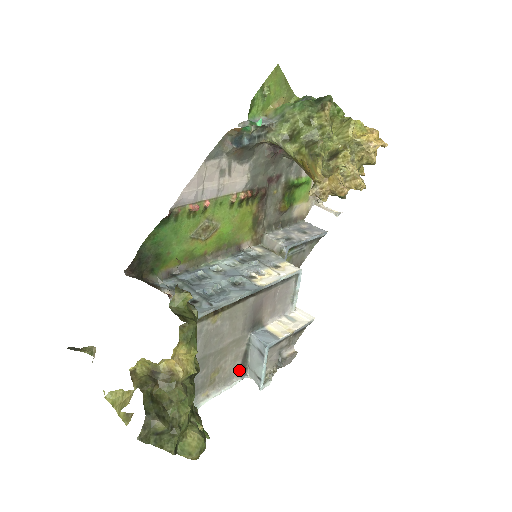
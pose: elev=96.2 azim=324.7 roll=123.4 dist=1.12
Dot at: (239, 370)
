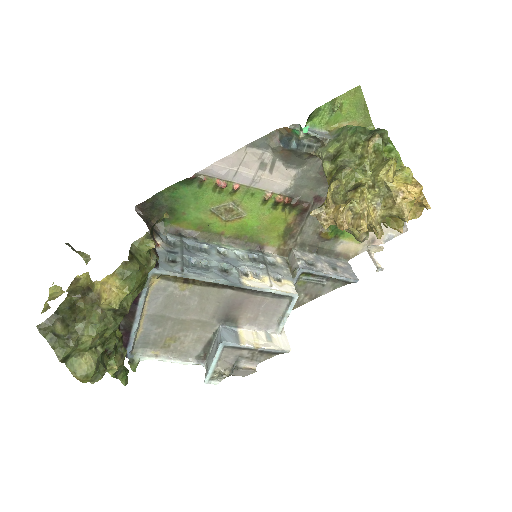
Dot at: (199, 354)
